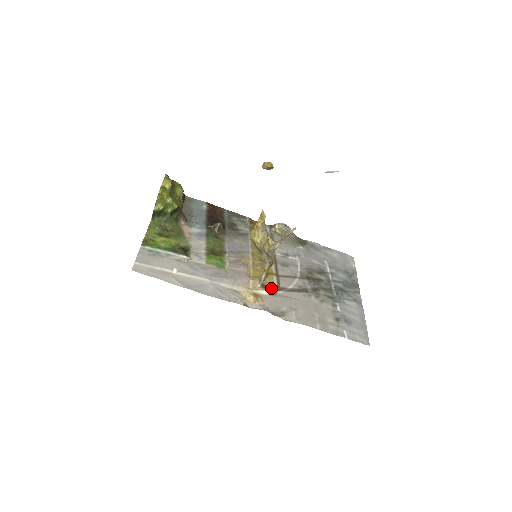
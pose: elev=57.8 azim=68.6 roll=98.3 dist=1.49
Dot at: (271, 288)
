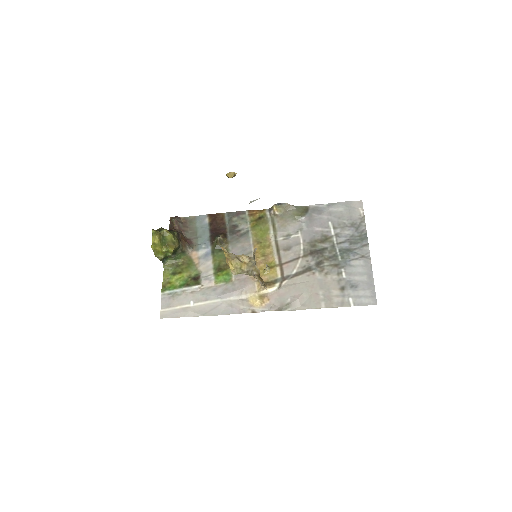
Dot at: (275, 283)
